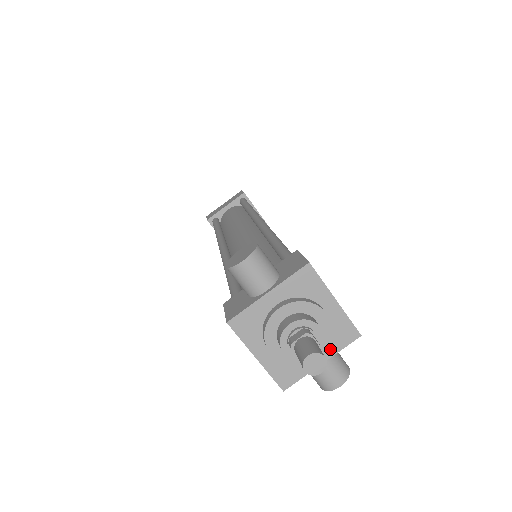
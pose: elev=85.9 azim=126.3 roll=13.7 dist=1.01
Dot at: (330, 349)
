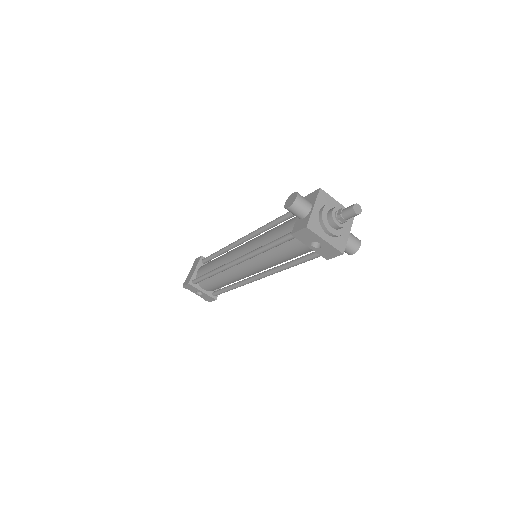
Dot at: (348, 226)
